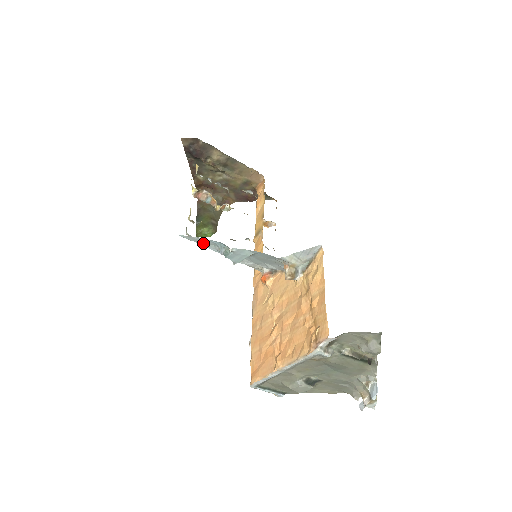
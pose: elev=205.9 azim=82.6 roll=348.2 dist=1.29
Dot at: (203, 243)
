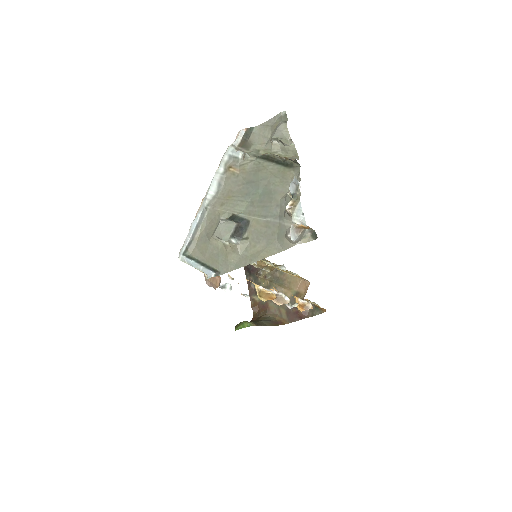
Dot at: occluded
